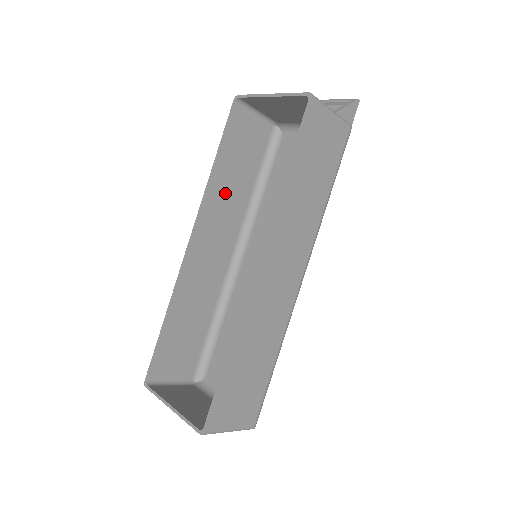
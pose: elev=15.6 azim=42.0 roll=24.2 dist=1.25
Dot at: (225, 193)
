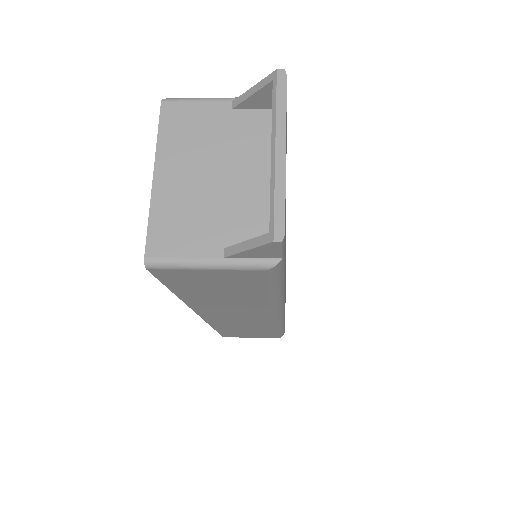
Dot at: occluded
